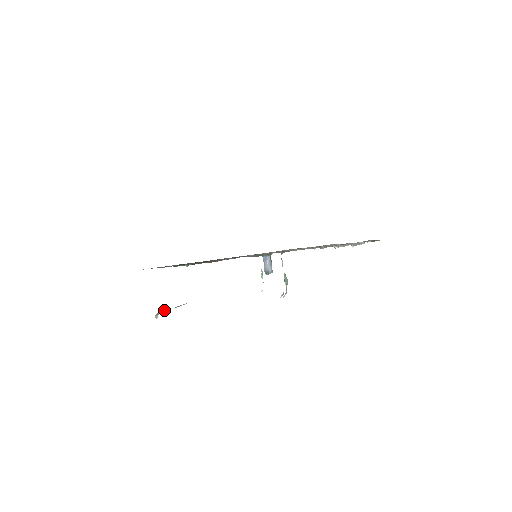
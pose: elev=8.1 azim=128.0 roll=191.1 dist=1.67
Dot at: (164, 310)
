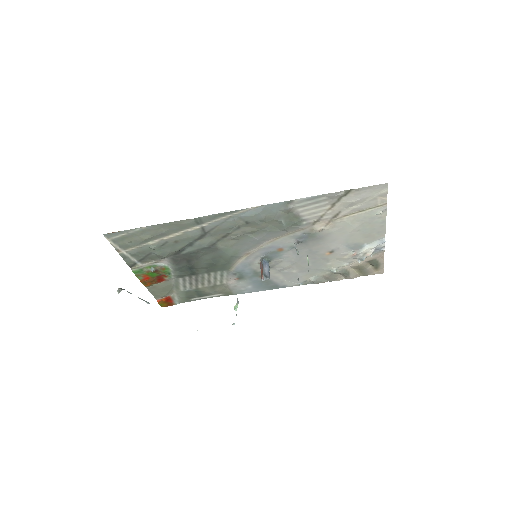
Dot at: (127, 291)
